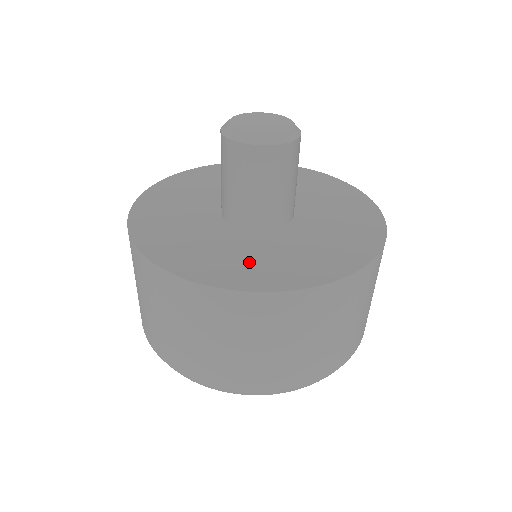
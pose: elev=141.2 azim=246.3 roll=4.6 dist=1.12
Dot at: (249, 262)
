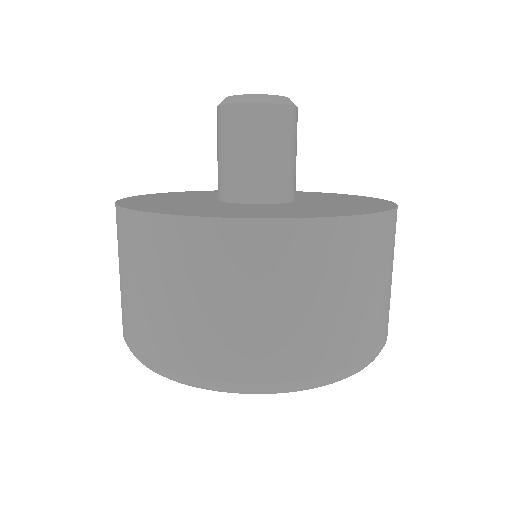
Dot at: (306, 210)
